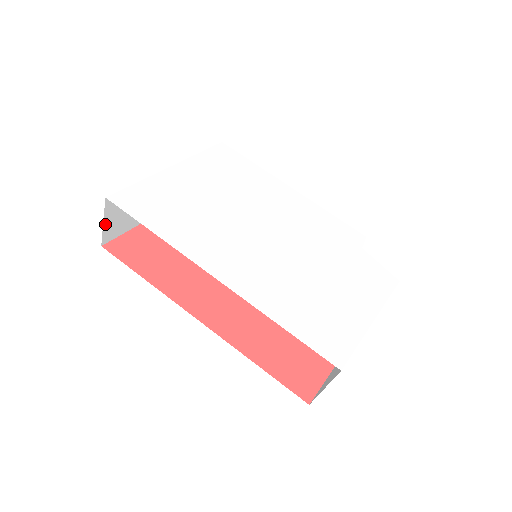
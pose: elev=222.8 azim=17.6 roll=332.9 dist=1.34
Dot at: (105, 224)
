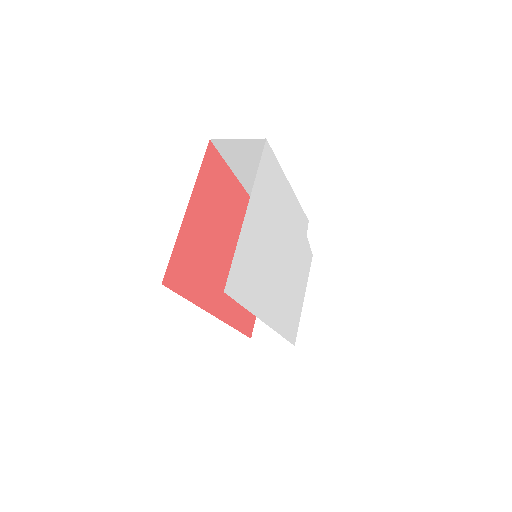
Dot at: occluded
